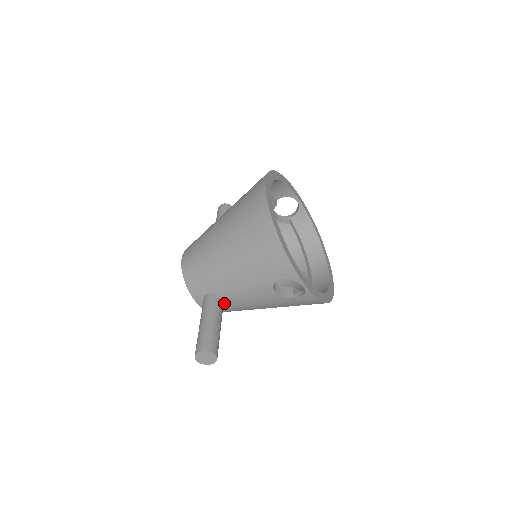
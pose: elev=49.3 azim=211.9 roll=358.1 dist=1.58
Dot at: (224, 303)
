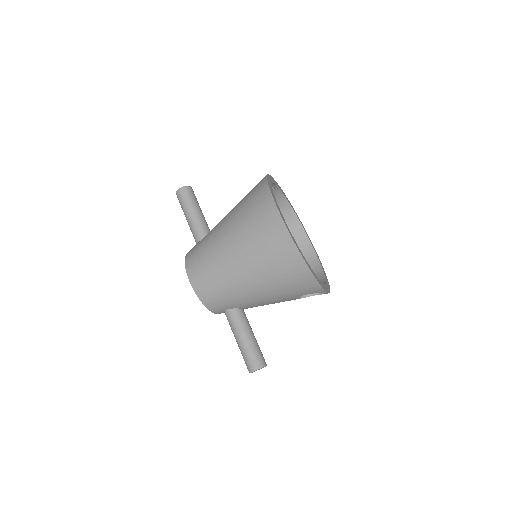
Dot at: occluded
